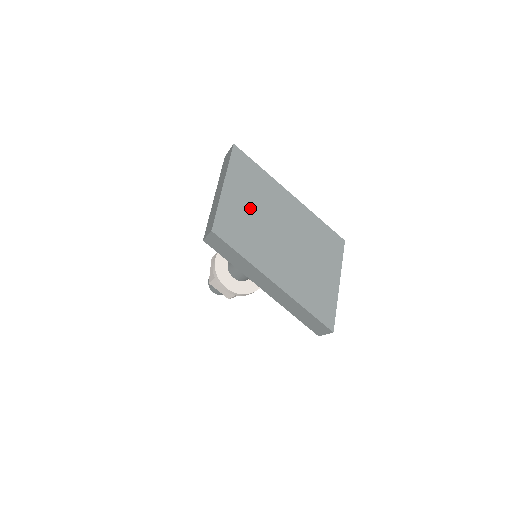
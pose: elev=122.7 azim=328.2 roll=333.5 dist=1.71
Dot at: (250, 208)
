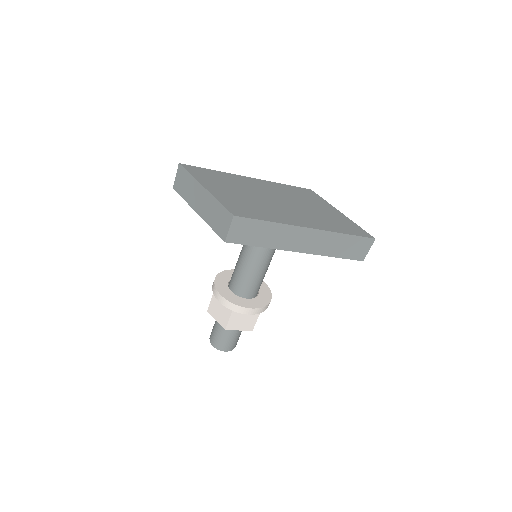
Dot at: (238, 194)
